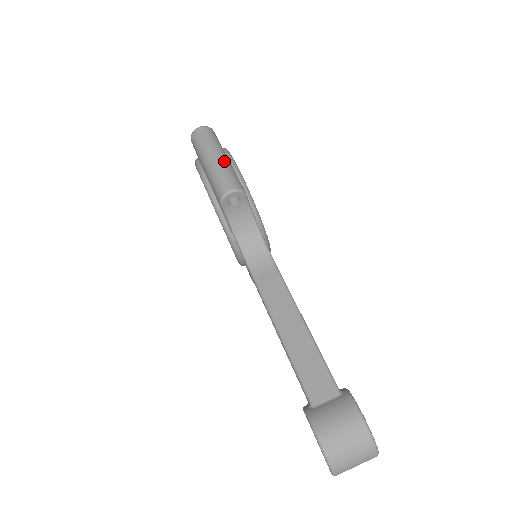
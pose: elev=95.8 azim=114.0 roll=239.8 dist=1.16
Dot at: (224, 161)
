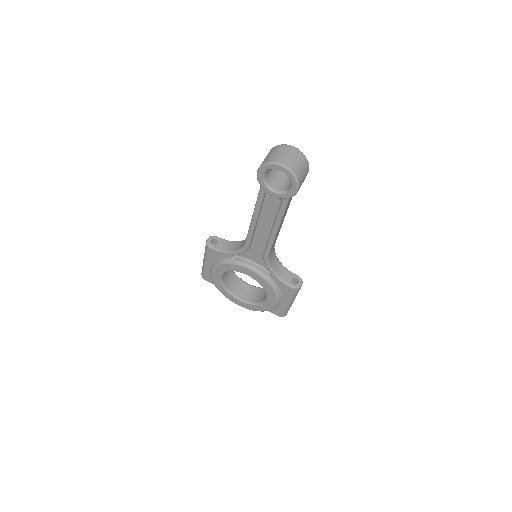
Dot at: occluded
